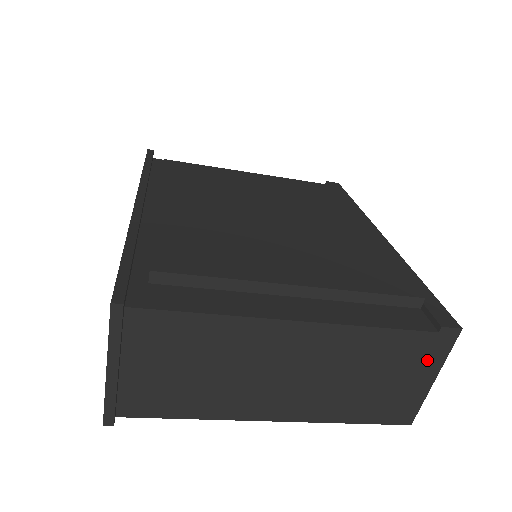
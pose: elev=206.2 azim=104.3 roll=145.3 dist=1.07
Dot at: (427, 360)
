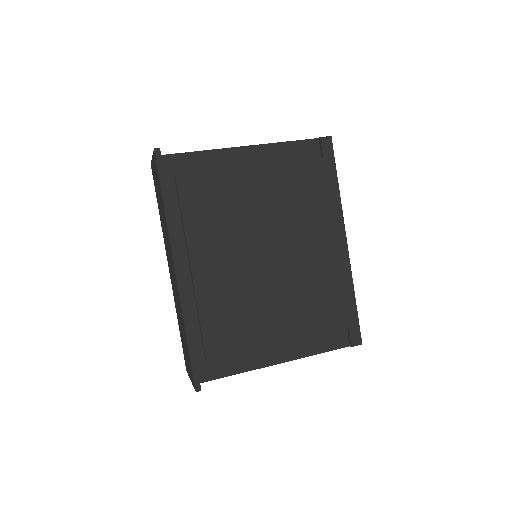
Dot at: occluded
